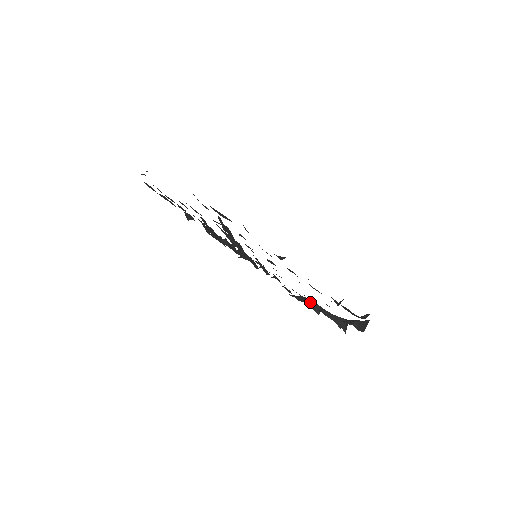
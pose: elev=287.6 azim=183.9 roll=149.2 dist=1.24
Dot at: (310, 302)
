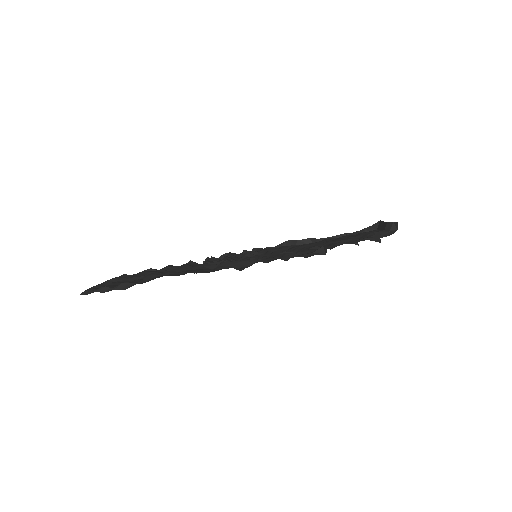
Dot at: (299, 242)
